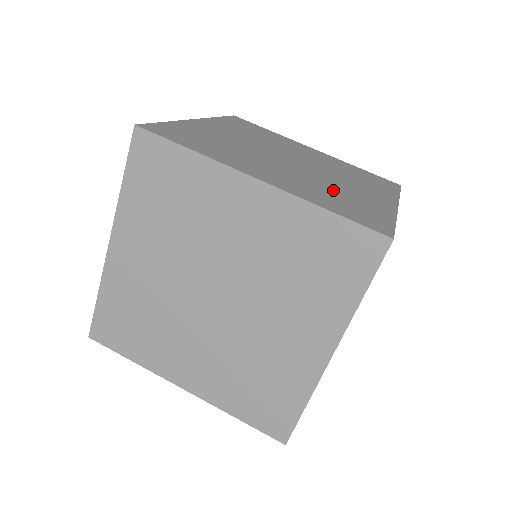
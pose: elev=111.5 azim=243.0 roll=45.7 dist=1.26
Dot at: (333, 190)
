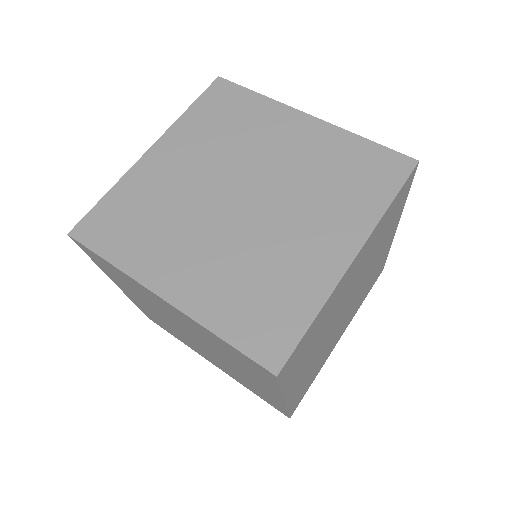
Dot at: (260, 267)
